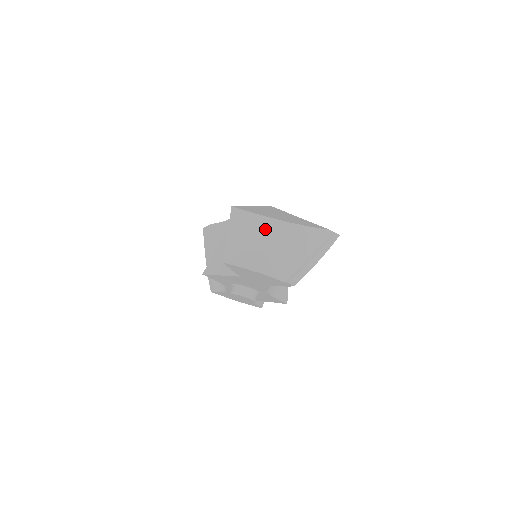
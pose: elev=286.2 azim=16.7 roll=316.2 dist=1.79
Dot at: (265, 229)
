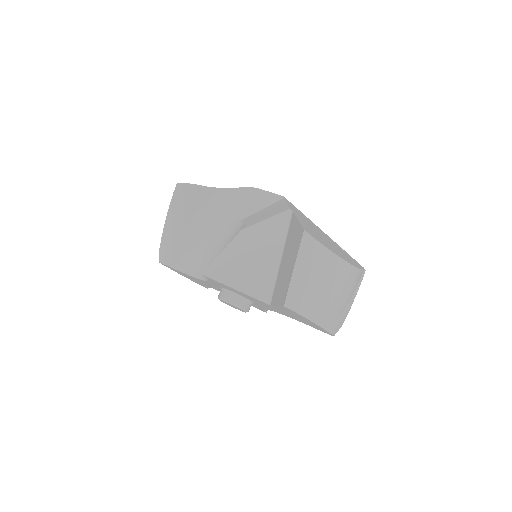
Dot at: (333, 271)
